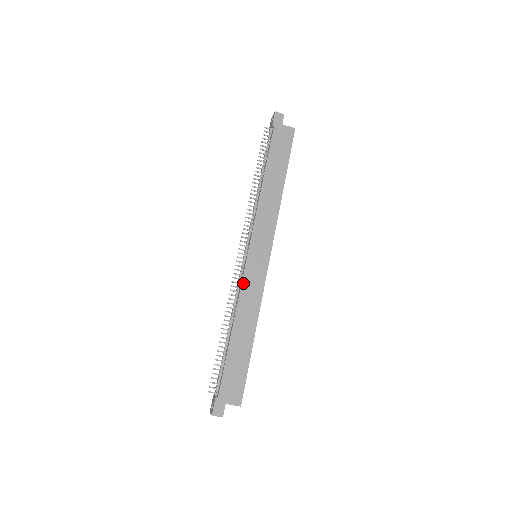
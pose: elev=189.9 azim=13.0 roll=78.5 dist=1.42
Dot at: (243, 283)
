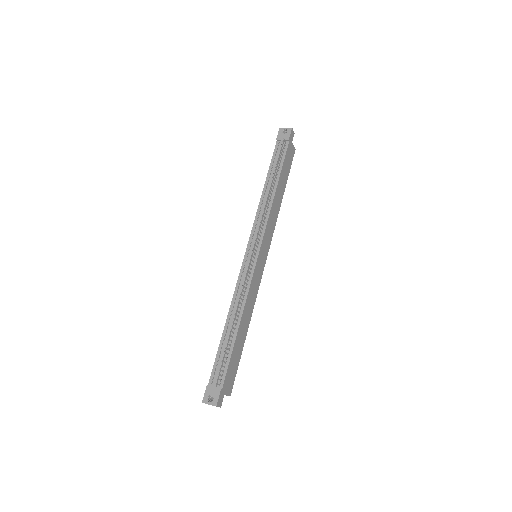
Dot at: (252, 281)
